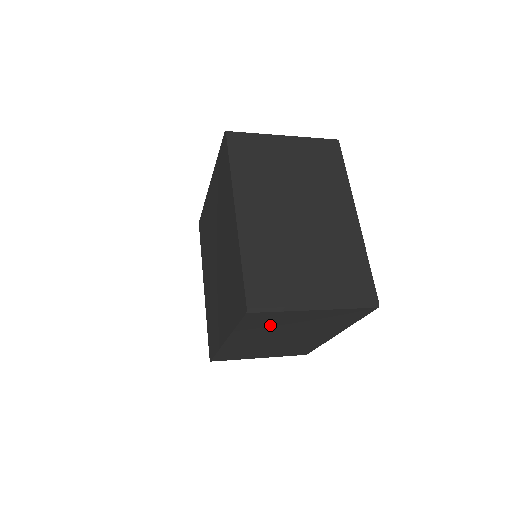
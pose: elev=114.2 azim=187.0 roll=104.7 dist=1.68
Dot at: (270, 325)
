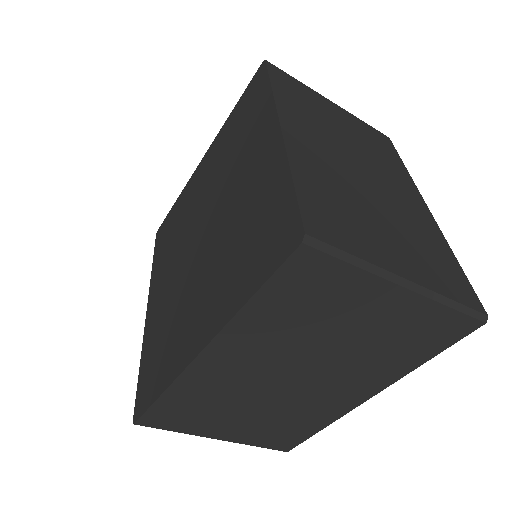
Dot at: (305, 317)
